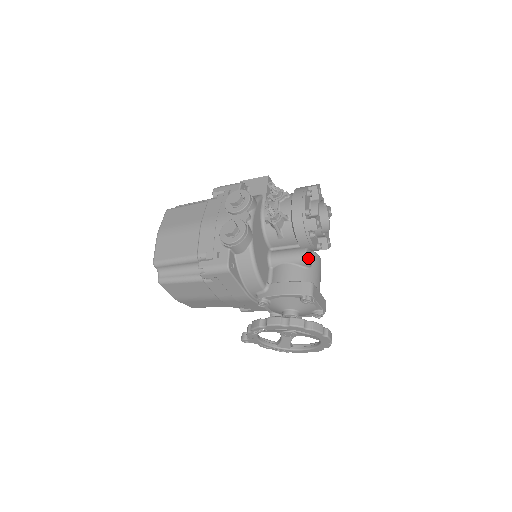
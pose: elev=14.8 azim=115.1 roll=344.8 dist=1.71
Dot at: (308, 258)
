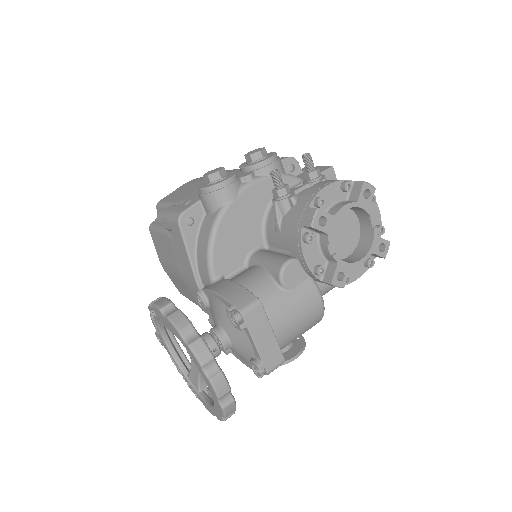
Dot at: (288, 272)
